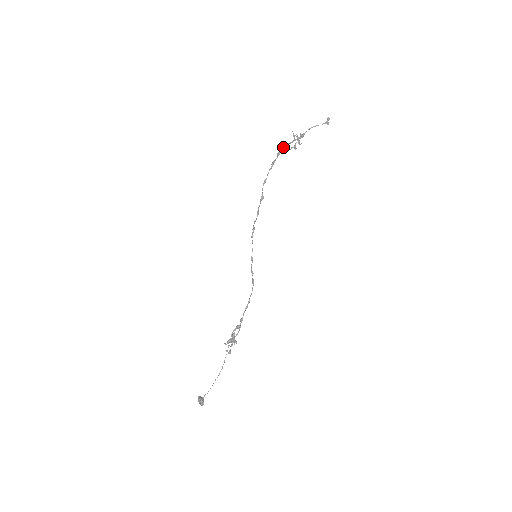
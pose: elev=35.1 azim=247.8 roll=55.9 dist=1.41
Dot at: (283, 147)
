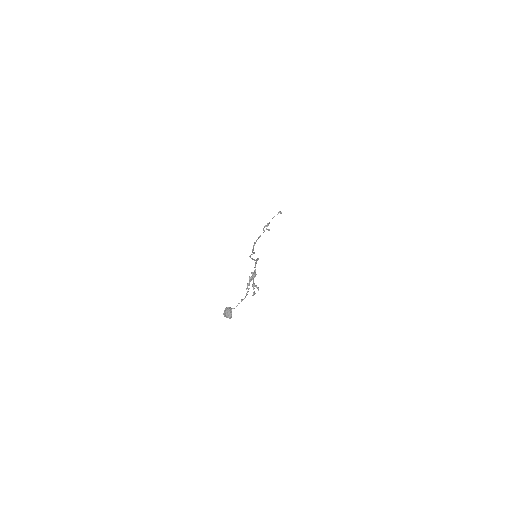
Dot at: (259, 237)
